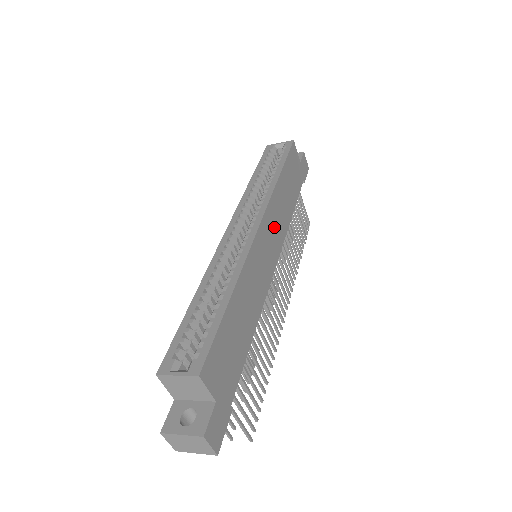
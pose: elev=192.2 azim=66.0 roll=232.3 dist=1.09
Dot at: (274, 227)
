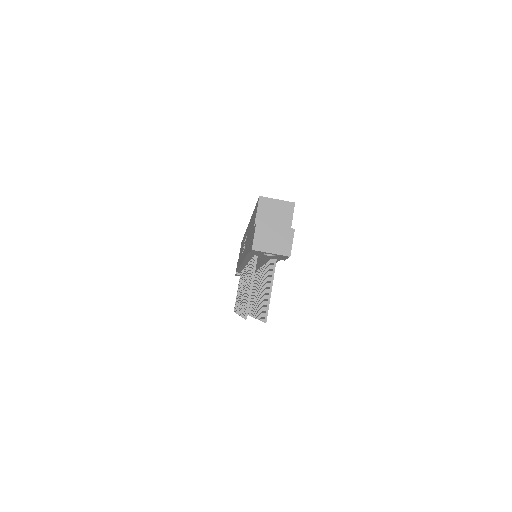
Dot at: occluded
